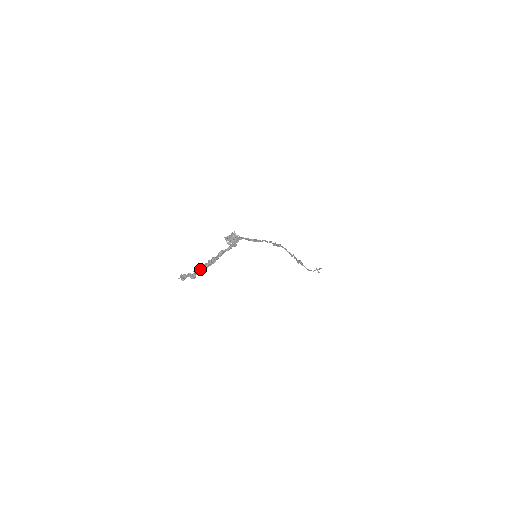
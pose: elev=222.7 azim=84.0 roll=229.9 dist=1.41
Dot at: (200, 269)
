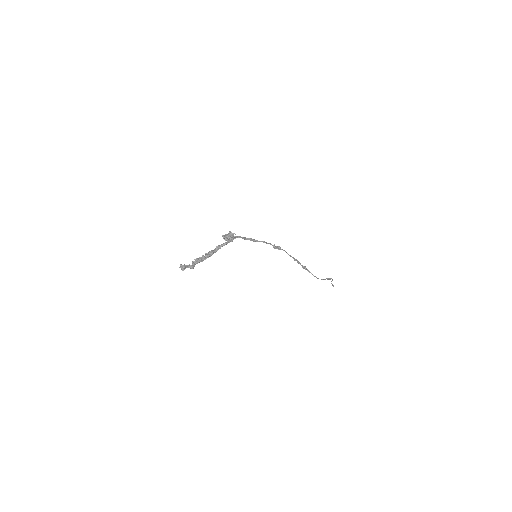
Dot at: (198, 260)
